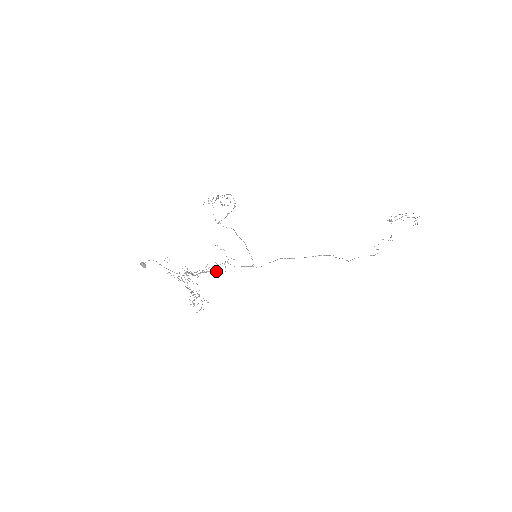
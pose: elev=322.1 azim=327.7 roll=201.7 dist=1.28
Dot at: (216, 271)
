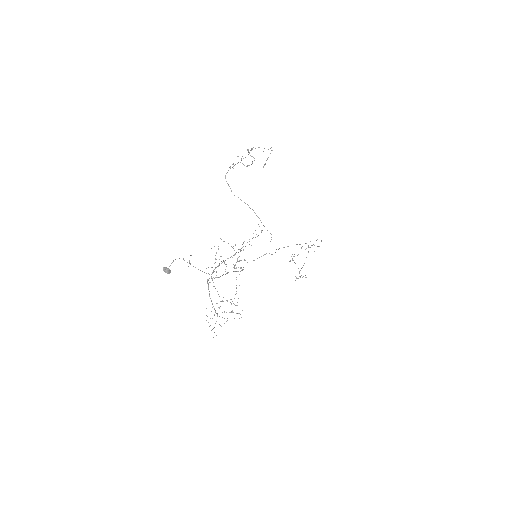
Dot at: (235, 271)
